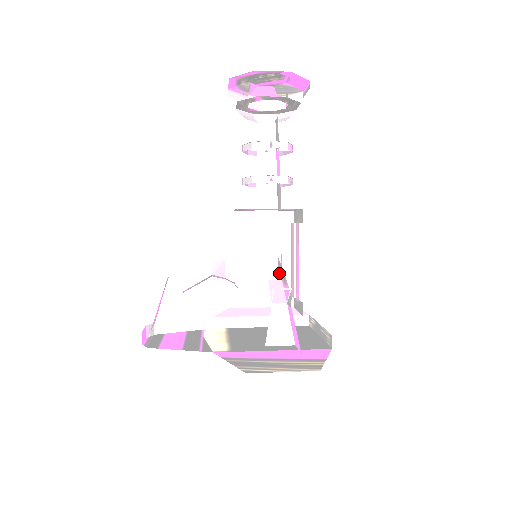
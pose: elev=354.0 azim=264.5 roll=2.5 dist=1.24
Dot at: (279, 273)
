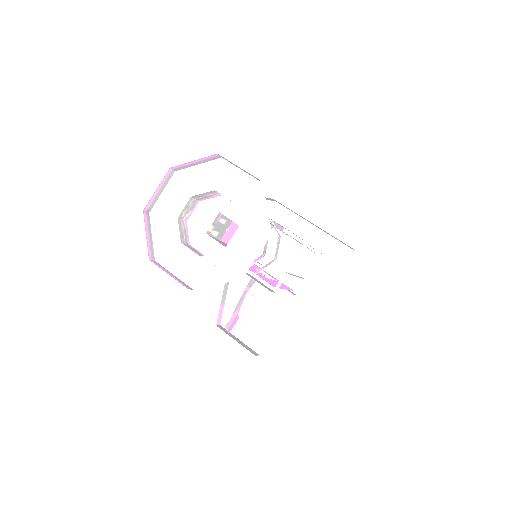
Dot at: occluded
